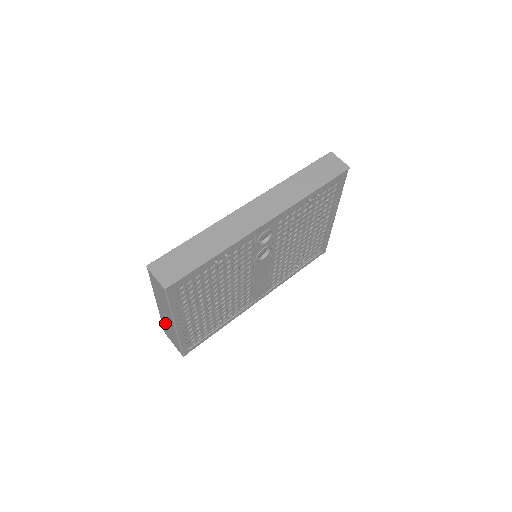
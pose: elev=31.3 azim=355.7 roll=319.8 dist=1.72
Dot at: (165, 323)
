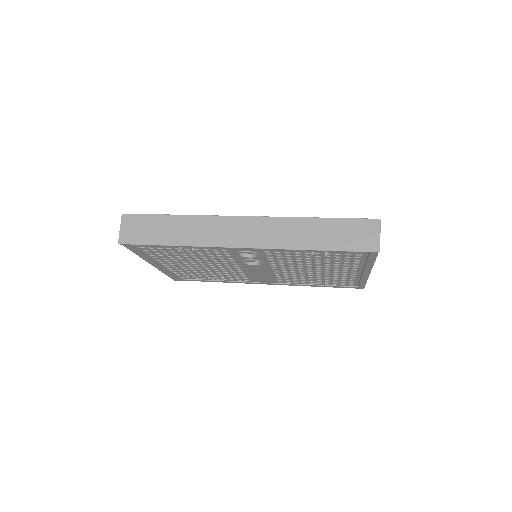
Dot at: occluded
